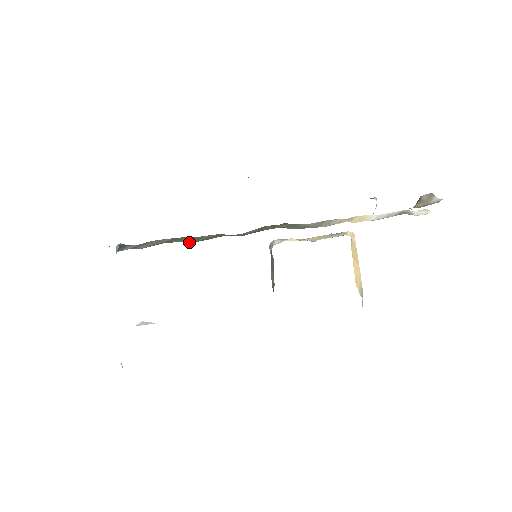
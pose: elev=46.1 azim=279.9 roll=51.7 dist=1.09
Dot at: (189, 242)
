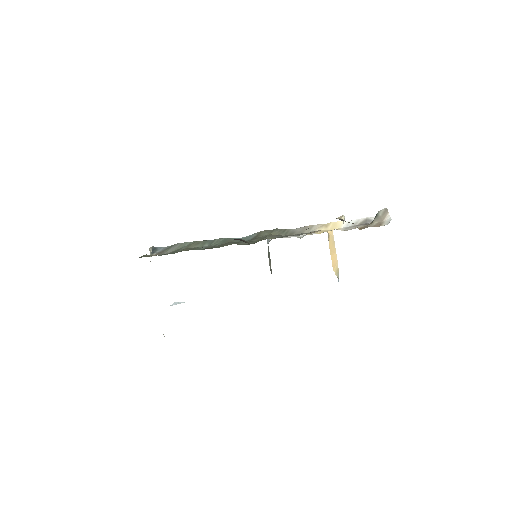
Dot at: occluded
